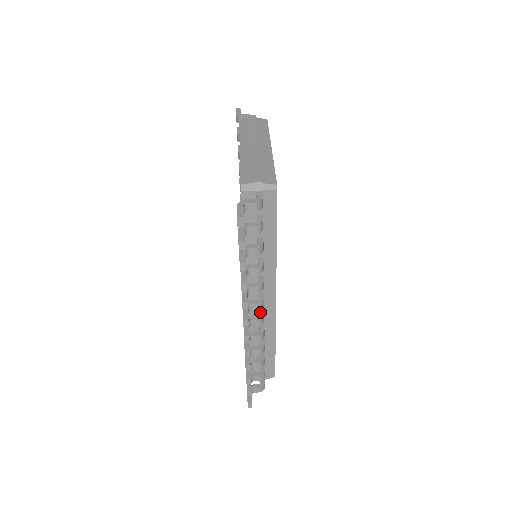
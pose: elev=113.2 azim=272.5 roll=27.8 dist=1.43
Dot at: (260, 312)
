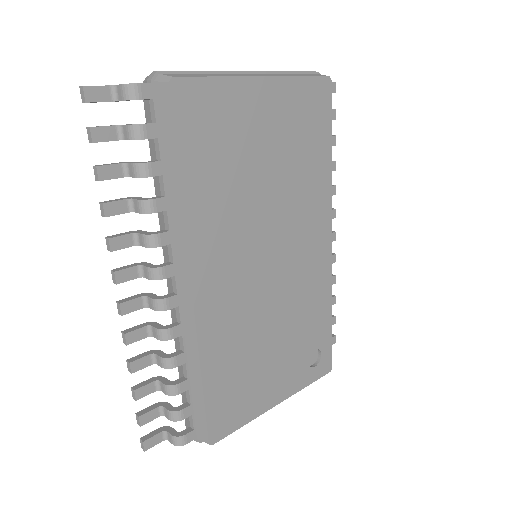
Dot at: (167, 294)
